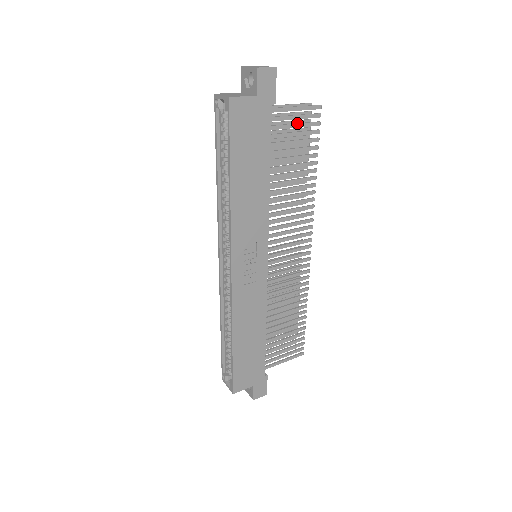
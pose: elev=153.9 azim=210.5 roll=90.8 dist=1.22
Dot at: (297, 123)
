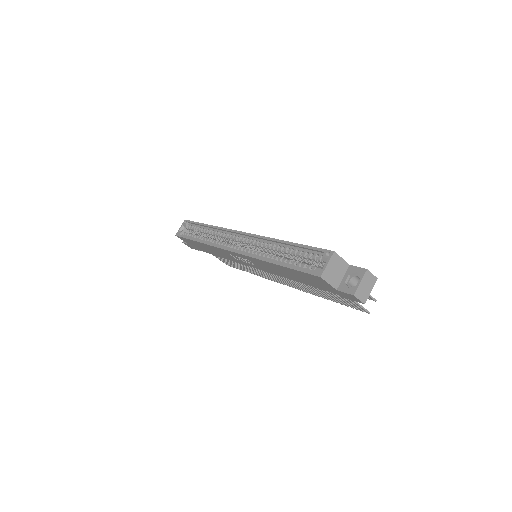
Dot at: (346, 299)
